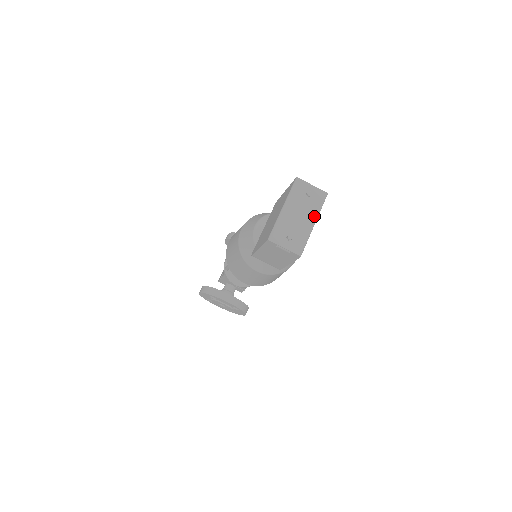
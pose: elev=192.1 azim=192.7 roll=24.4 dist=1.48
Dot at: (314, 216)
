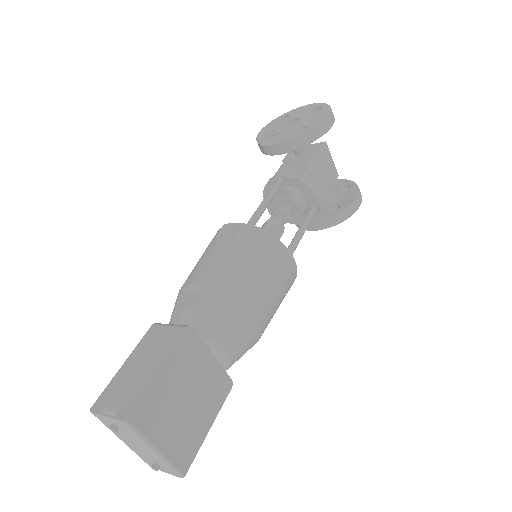
Dot at: (145, 445)
